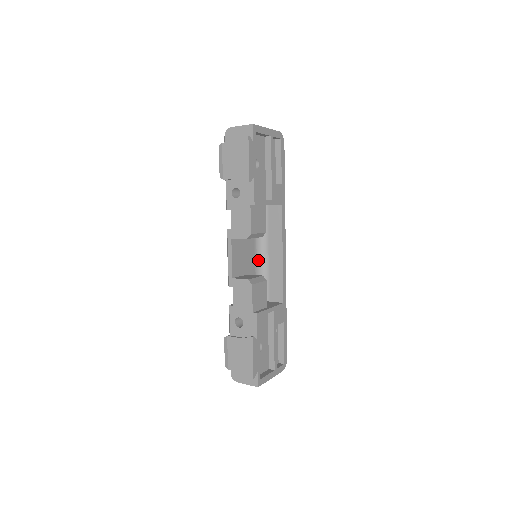
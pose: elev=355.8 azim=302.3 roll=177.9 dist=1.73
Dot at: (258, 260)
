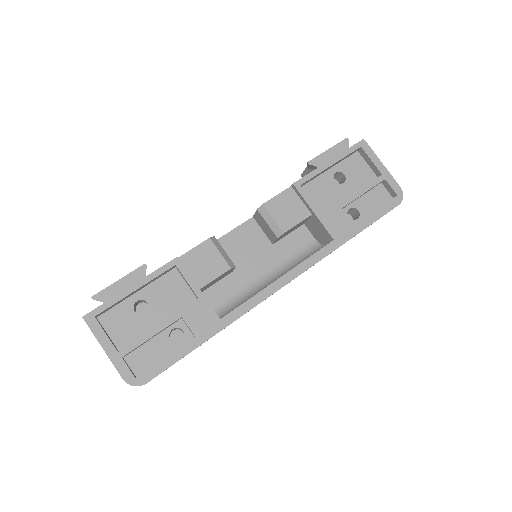
Dot at: (261, 282)
